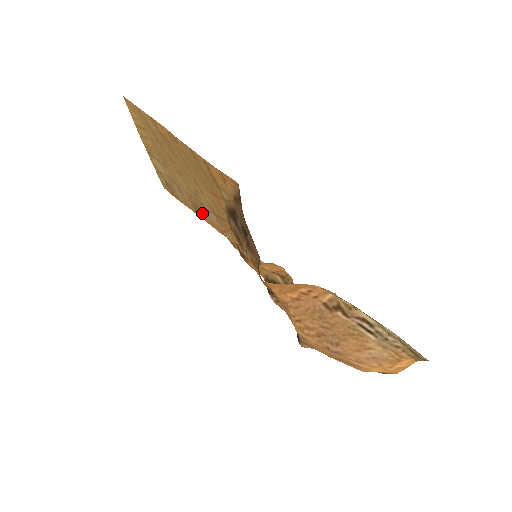
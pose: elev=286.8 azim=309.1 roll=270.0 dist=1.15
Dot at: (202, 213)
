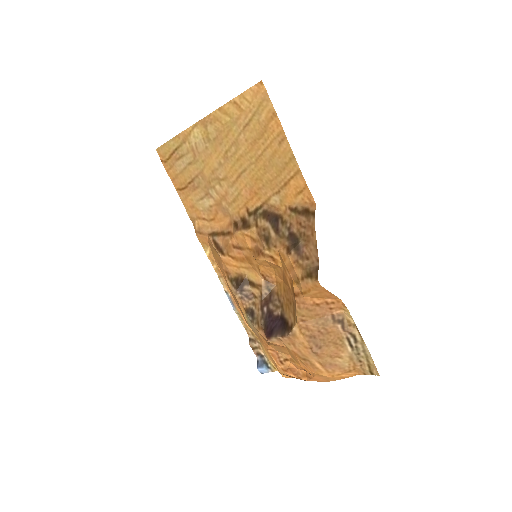
Dot at: (191, 193)
